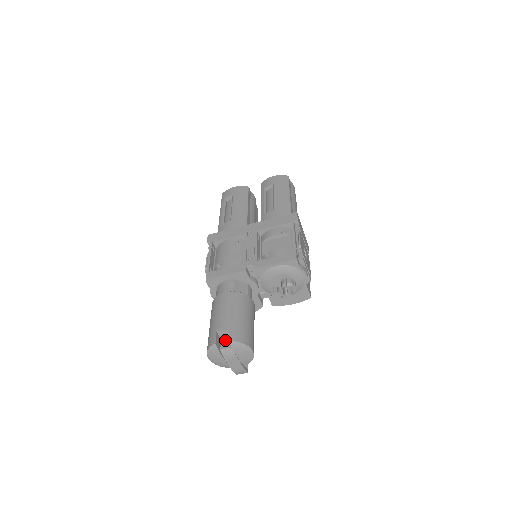
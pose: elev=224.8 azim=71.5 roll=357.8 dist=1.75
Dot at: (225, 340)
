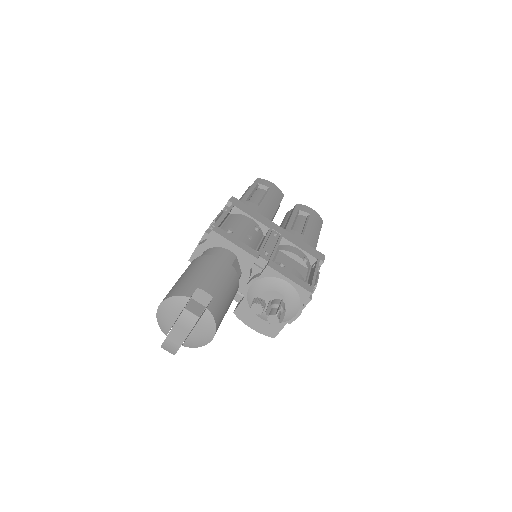
Dot at: (195, 303)
